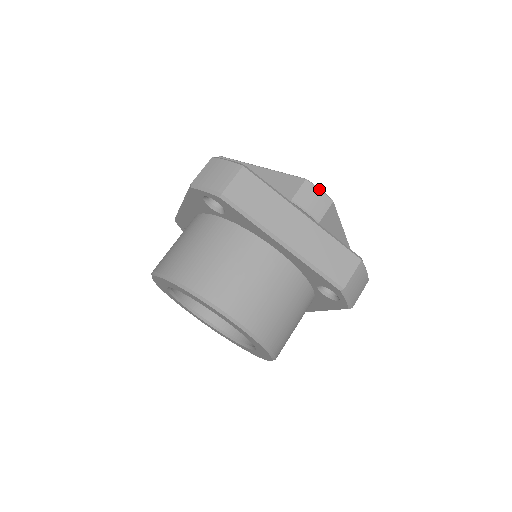
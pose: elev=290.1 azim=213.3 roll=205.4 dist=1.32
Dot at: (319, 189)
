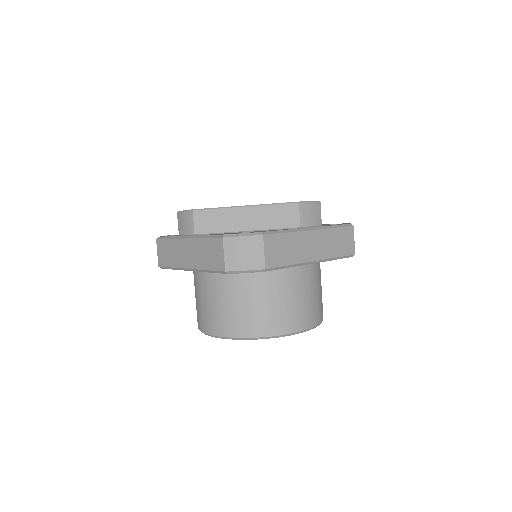
Dot at: (310, 202)
